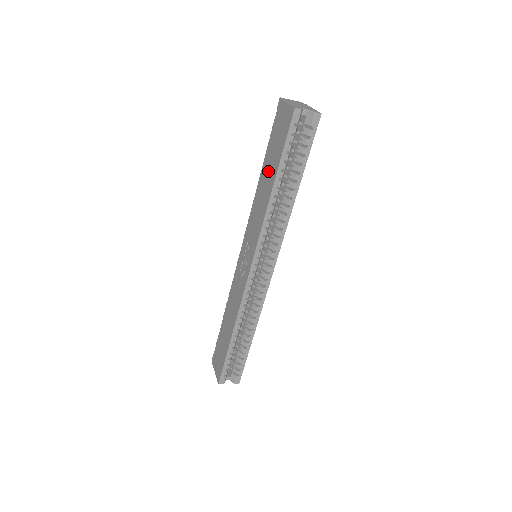
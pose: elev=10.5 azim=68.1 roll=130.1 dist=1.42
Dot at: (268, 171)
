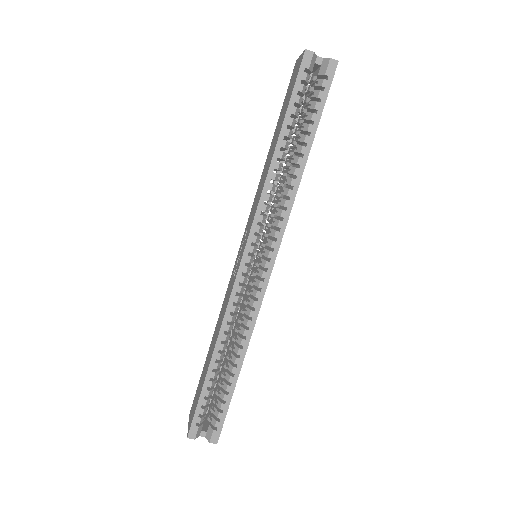
Dot at: (275, 138)
